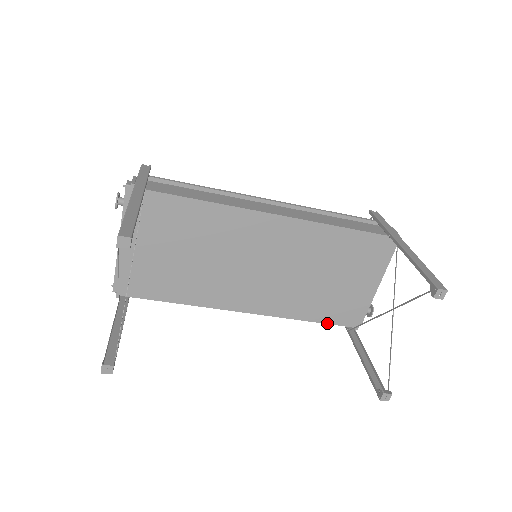
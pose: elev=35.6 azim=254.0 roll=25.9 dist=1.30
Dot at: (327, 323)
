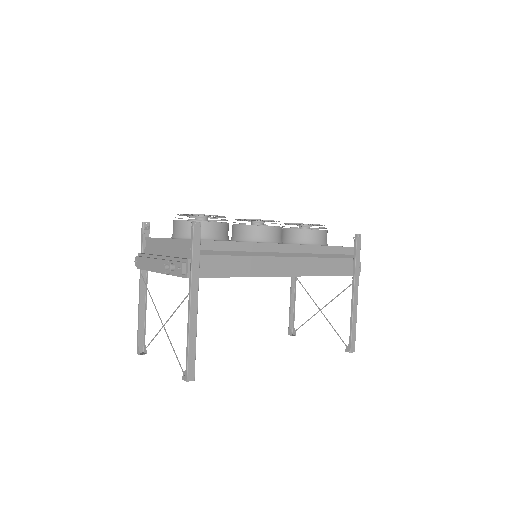
Dot at: occluded
